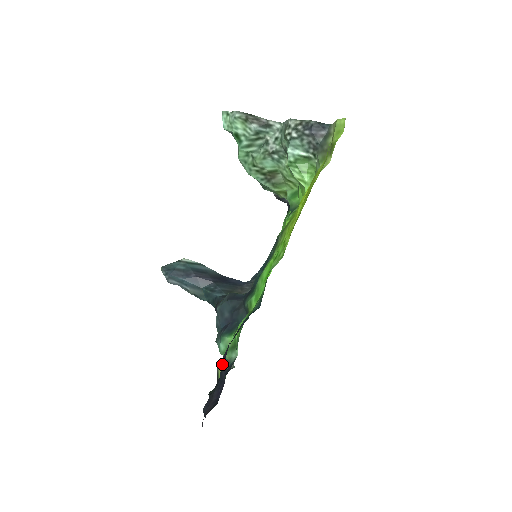
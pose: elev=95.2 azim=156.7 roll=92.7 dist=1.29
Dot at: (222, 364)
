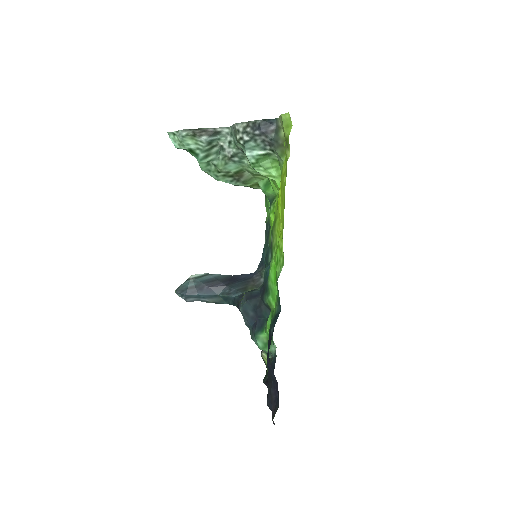
Dot at: (269, 368)
